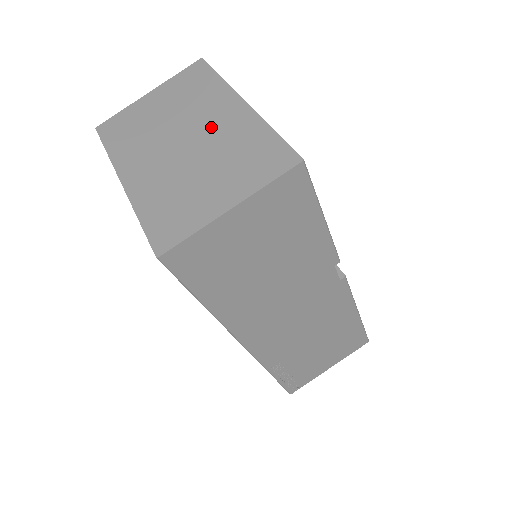
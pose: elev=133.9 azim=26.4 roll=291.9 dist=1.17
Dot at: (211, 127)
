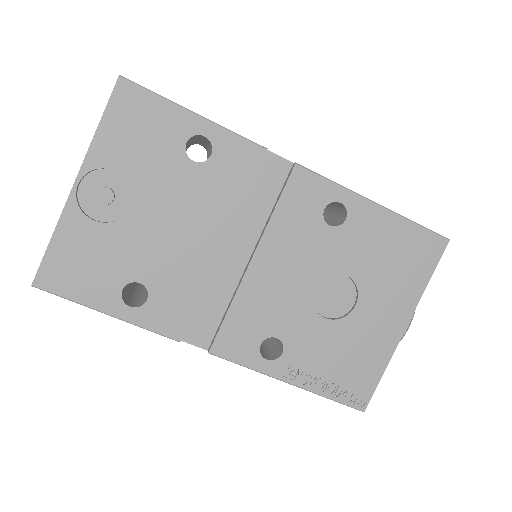
Dot at: occluded
